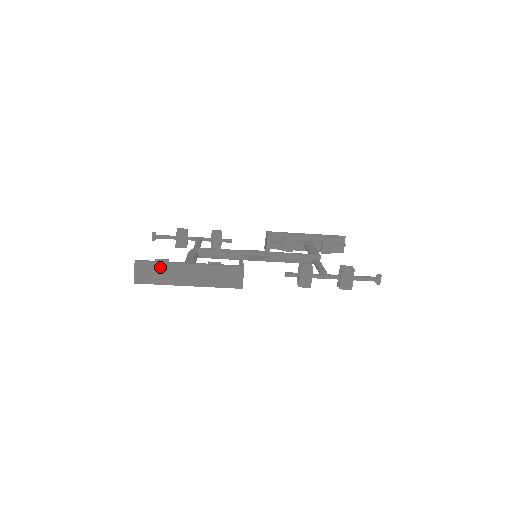
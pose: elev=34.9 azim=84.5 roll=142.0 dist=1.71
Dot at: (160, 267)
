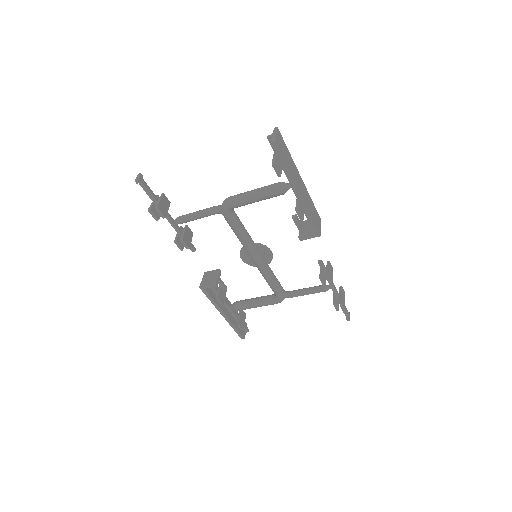
Dot at: (288, 154)
